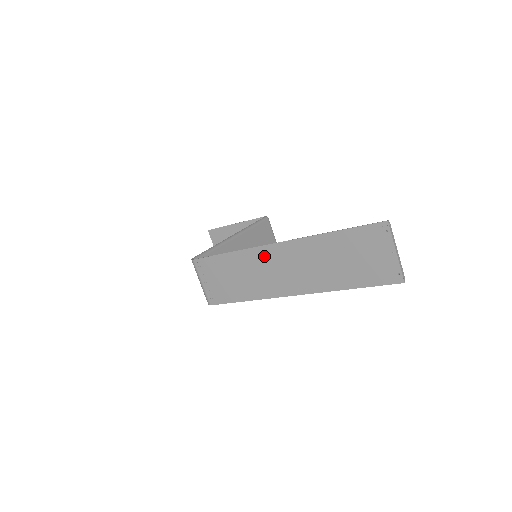
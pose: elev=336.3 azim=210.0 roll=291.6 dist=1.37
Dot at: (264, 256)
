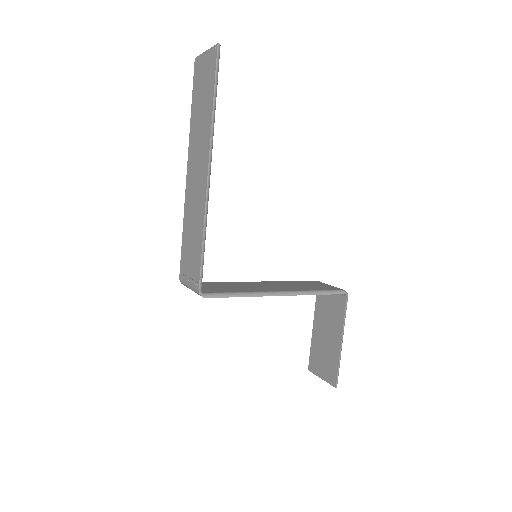
Dot at: (189, 190)
